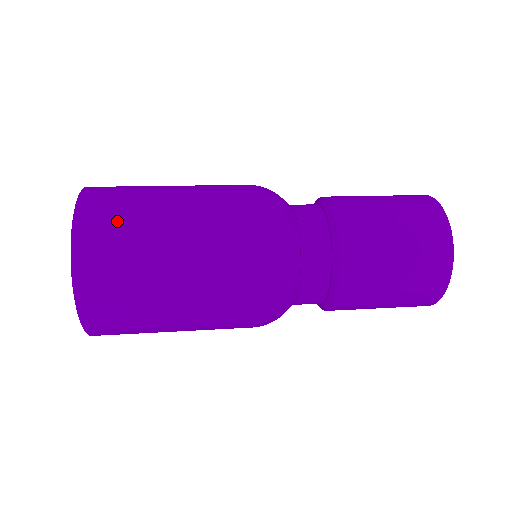
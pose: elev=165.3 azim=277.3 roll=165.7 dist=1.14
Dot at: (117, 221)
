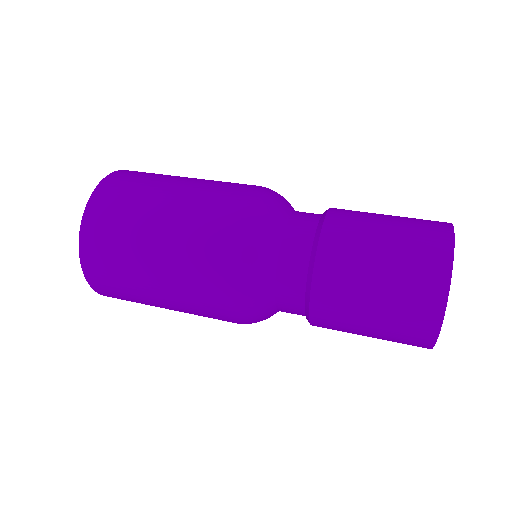
Dot at: (112, 272)
